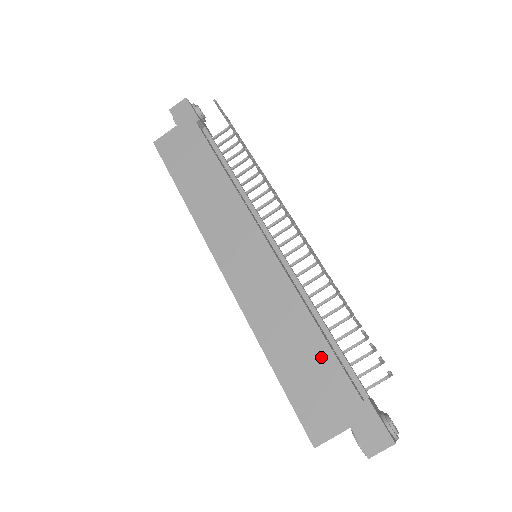
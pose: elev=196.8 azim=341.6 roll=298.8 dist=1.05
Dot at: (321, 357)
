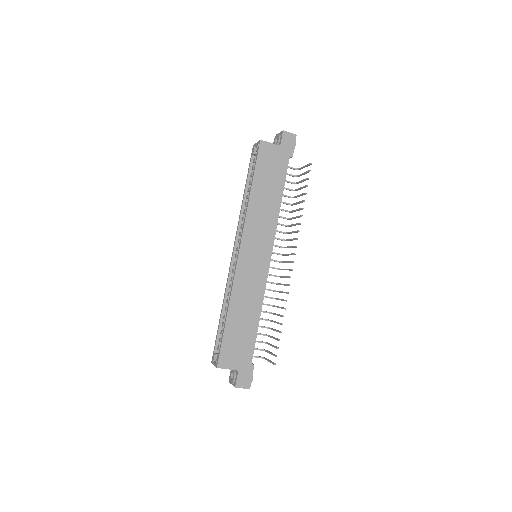
Dot at: (250, 333)
